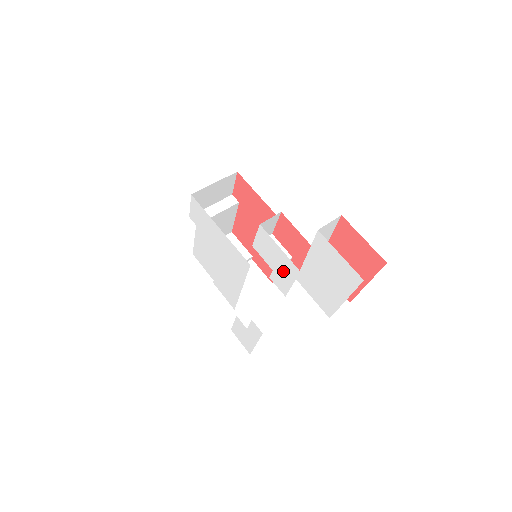
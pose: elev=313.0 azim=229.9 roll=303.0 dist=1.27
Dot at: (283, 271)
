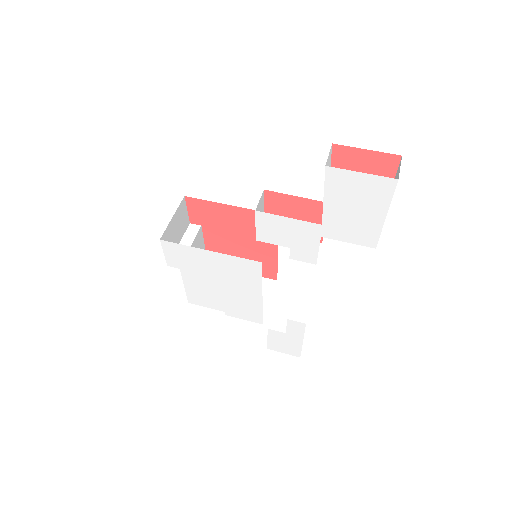
Dot at: (303, 240)
